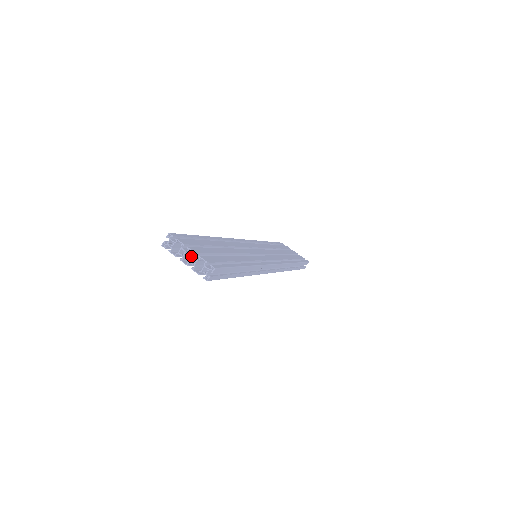
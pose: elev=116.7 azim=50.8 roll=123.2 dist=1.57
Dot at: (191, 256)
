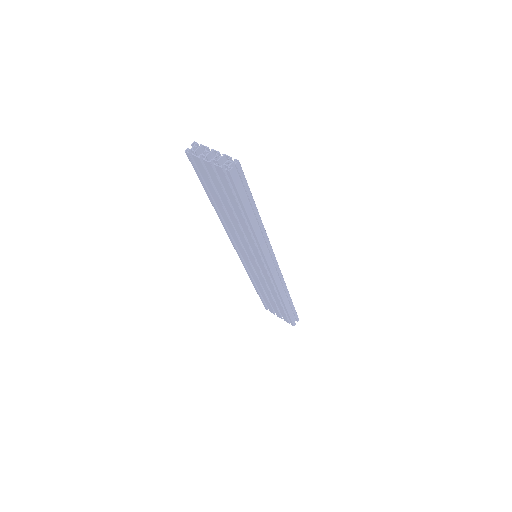
Dot at: occluded
